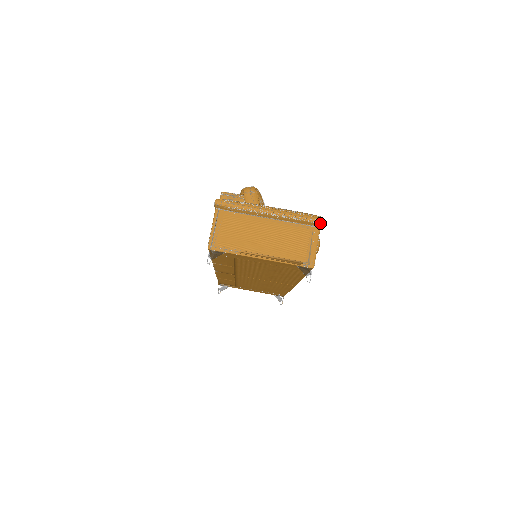
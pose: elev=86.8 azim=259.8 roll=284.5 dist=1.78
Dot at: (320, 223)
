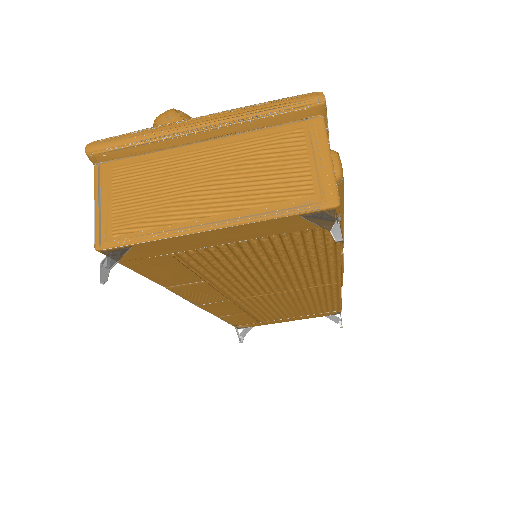
Dot at: (318, 104)
